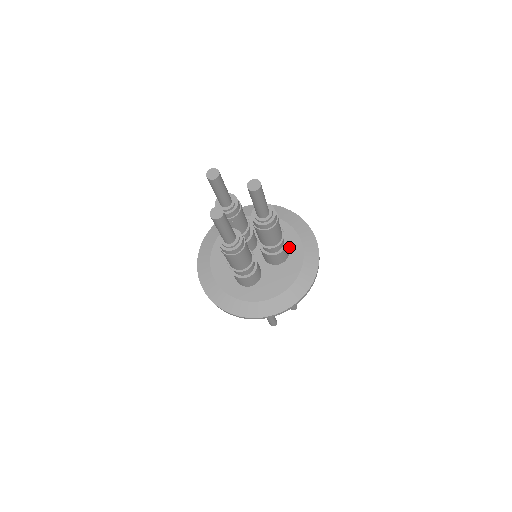
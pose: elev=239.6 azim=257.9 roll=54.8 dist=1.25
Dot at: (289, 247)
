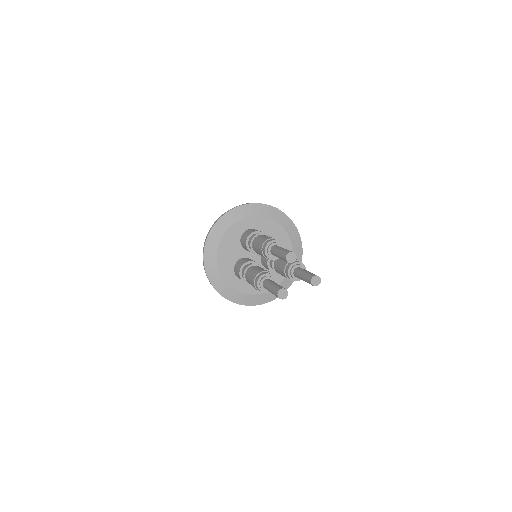
Dot at: occluded
